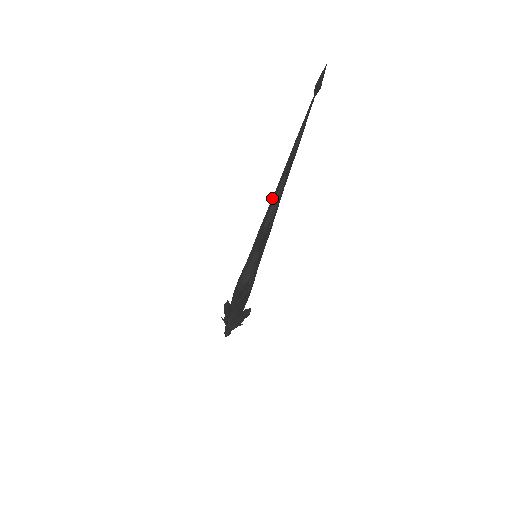
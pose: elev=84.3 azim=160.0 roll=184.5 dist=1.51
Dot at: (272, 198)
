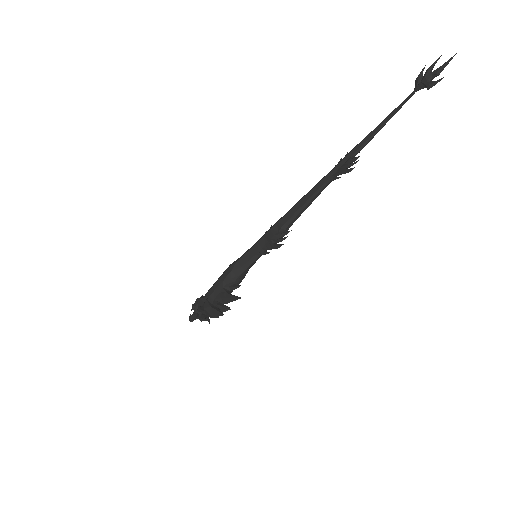
Dot at: (302, 199)
